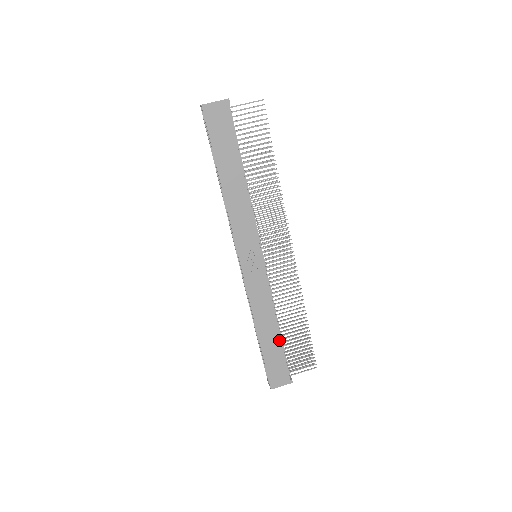
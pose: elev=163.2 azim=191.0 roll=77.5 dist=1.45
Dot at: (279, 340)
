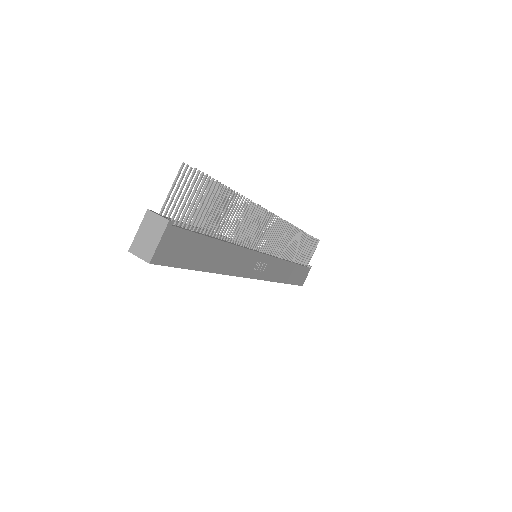
Dot at: (296, 266)
